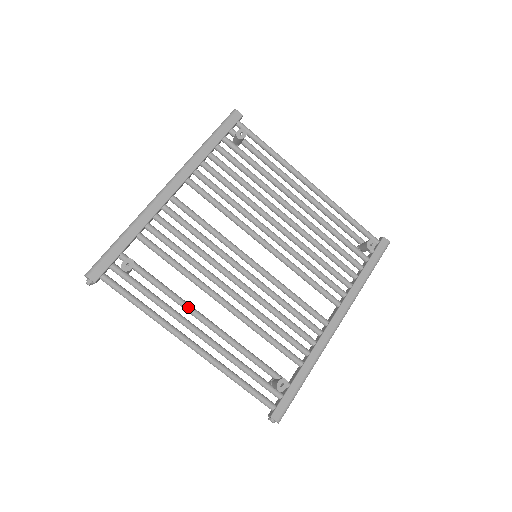
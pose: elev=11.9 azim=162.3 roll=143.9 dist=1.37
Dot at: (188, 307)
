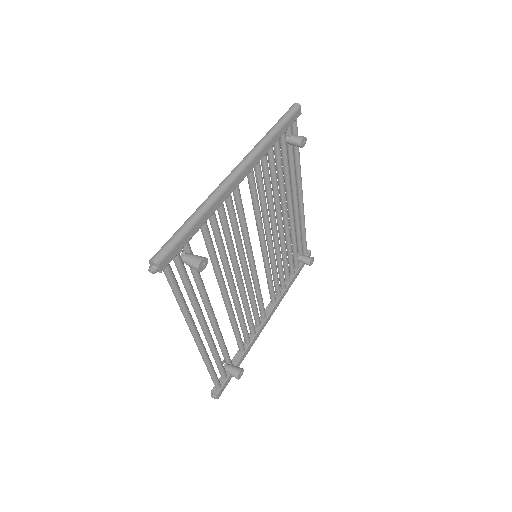
Dot at: (209, 302)
